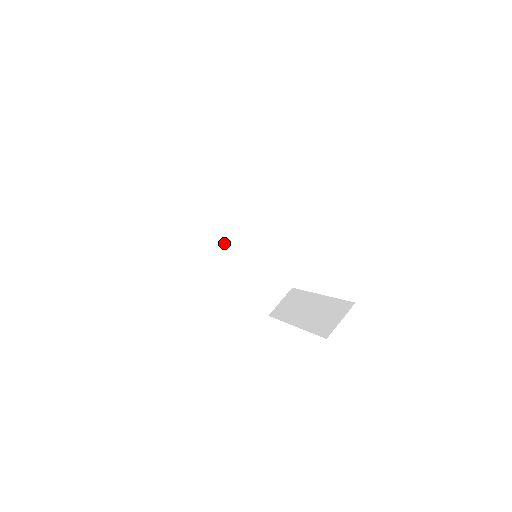
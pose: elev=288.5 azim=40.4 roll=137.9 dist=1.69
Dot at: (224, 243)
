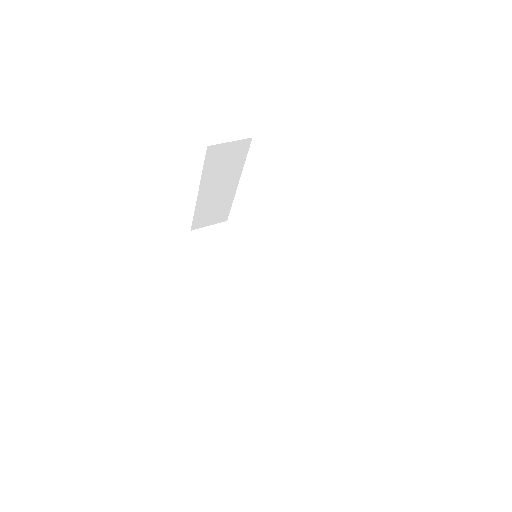
Dot at: (235, 275)
